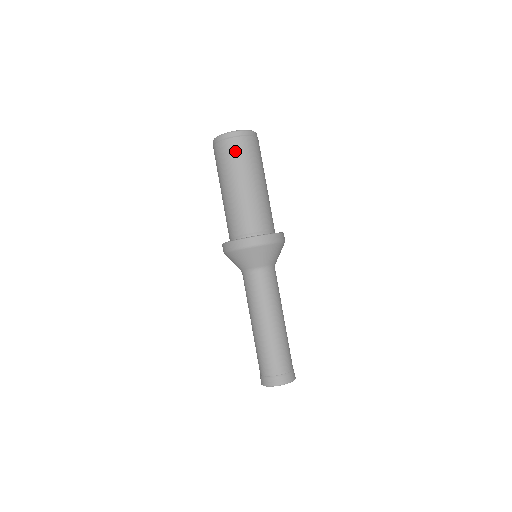
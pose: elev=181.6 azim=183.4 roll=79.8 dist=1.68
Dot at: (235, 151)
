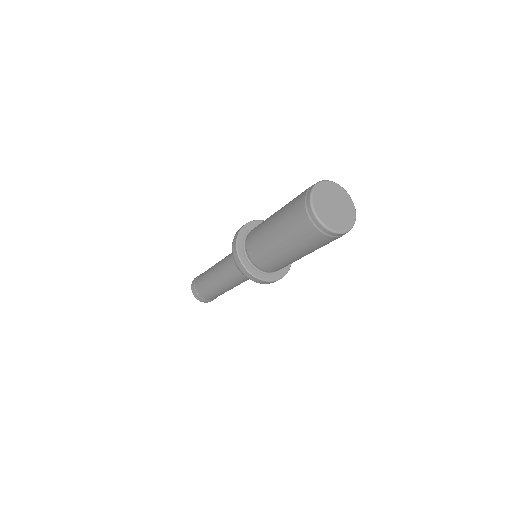
Dot at: (304, 231)
